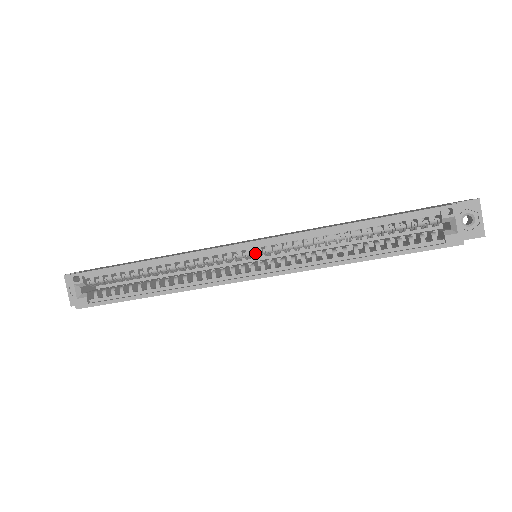
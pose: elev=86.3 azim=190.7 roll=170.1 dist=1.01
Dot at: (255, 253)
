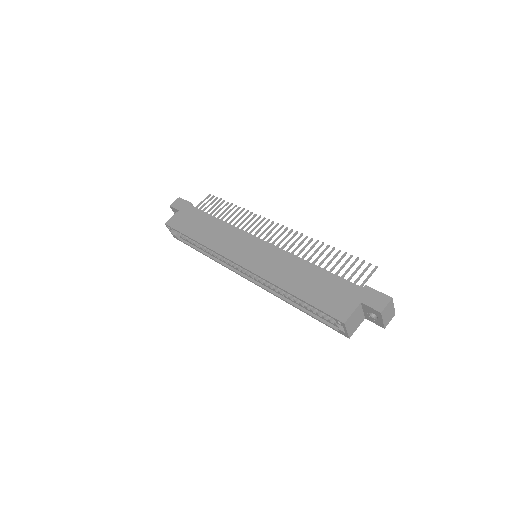
Dot at: occluded
